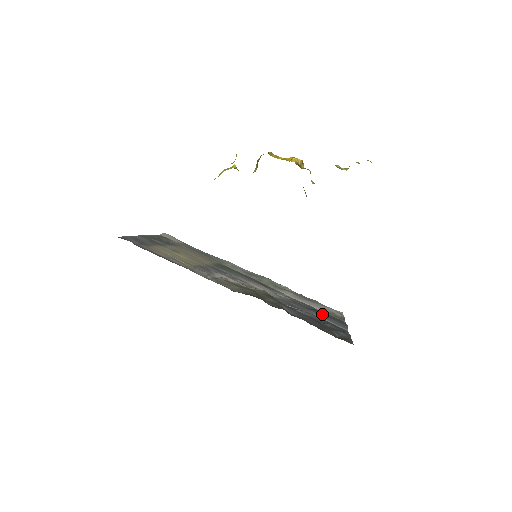
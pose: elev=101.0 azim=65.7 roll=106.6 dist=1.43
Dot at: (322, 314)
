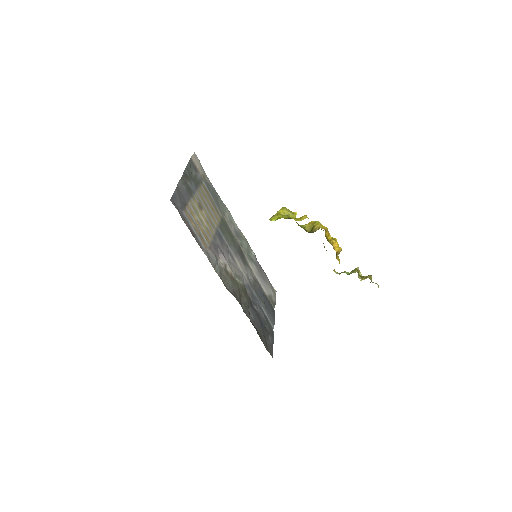
Dot at: (266, 304)
